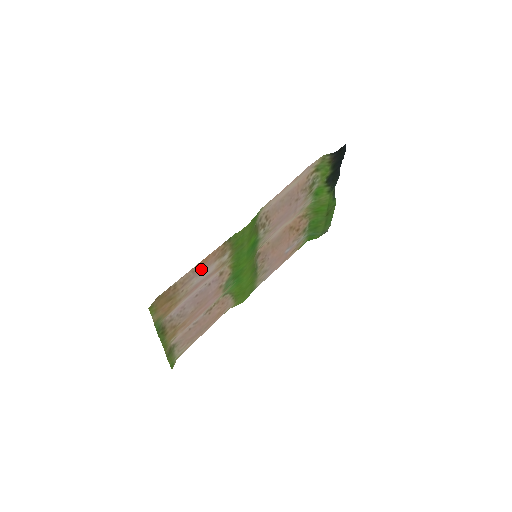
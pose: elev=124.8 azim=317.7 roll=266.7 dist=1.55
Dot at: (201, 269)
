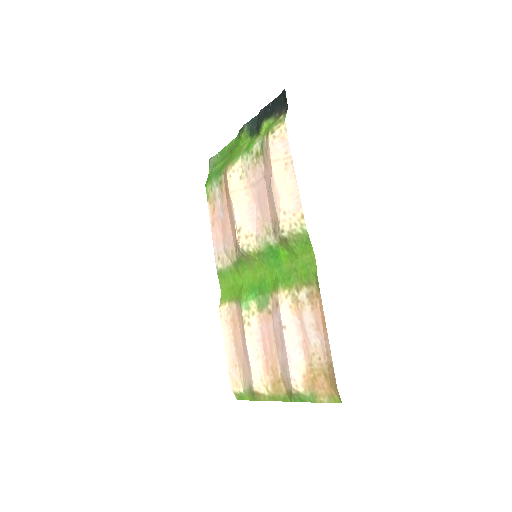
Dot at: (320, 329)
